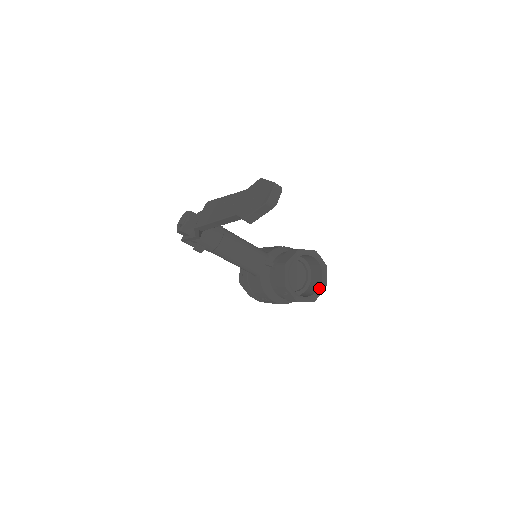
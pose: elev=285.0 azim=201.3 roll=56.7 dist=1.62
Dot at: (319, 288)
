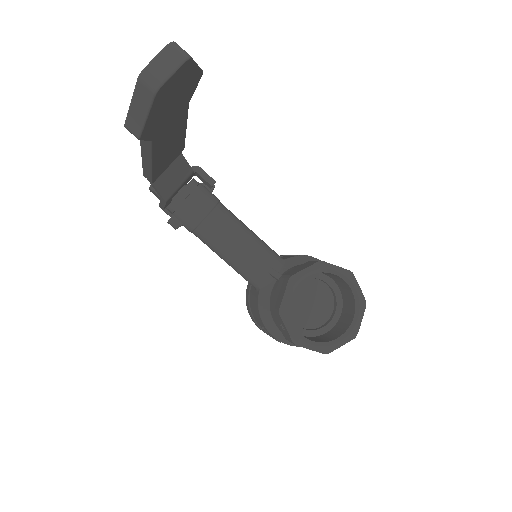
Dot at: (342, 334)
